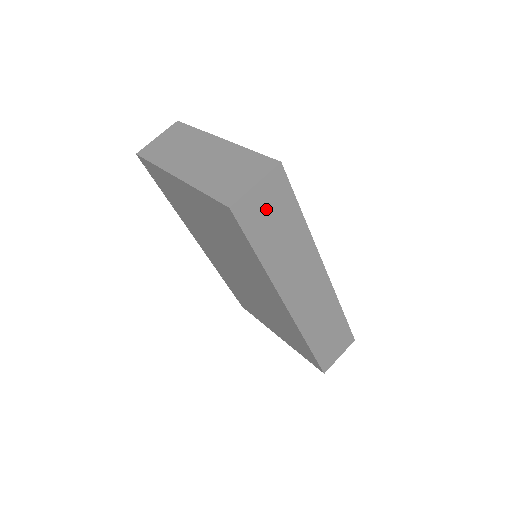
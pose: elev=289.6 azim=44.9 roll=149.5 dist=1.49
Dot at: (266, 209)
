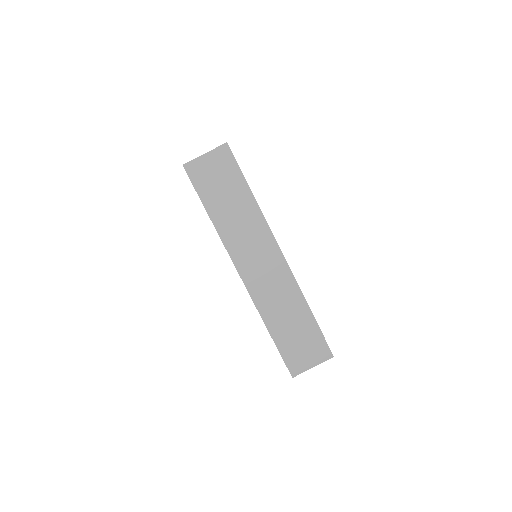
Dot at: (214, 175)
